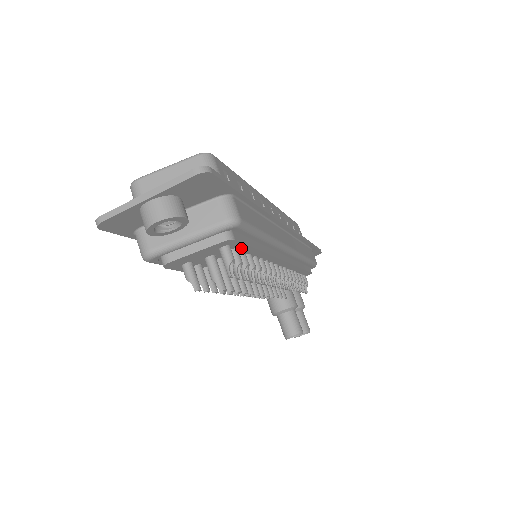
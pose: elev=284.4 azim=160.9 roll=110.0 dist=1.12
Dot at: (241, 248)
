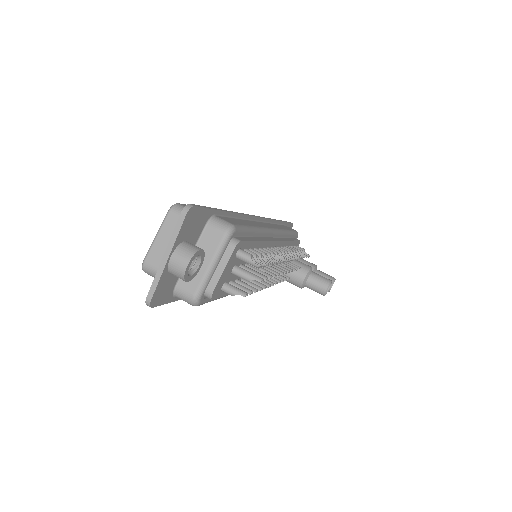
Dot at: (247, 247)
